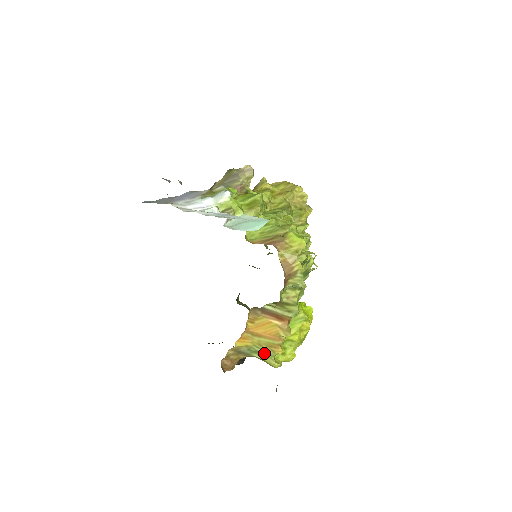
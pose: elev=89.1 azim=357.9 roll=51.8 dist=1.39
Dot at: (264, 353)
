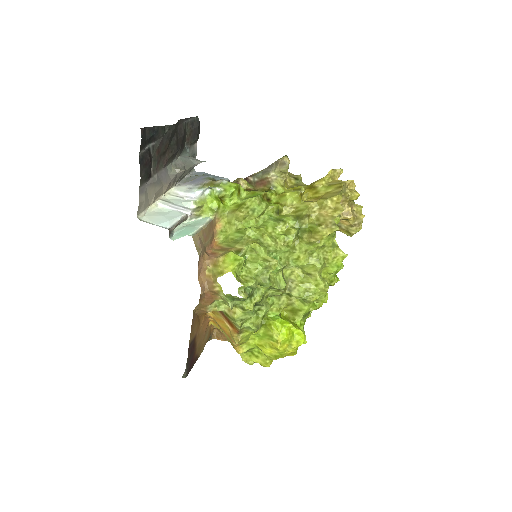
Dot at: occluded
